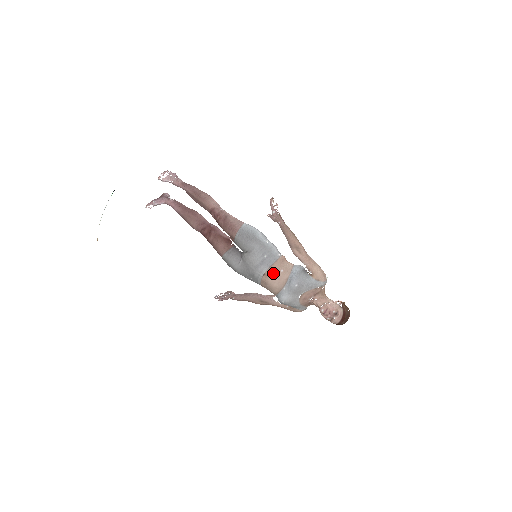
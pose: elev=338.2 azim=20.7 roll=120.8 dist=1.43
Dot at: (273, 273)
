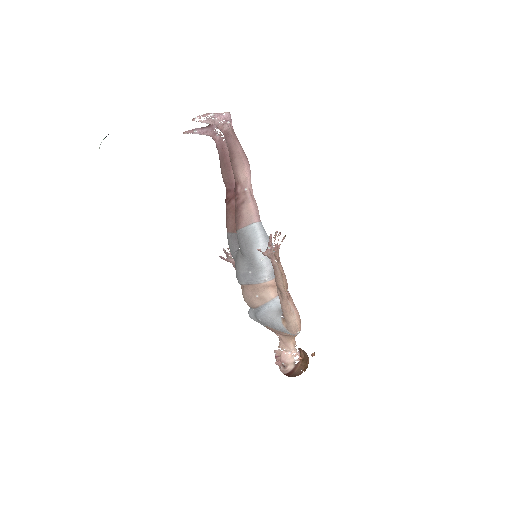
Dot at: (248, 291)
